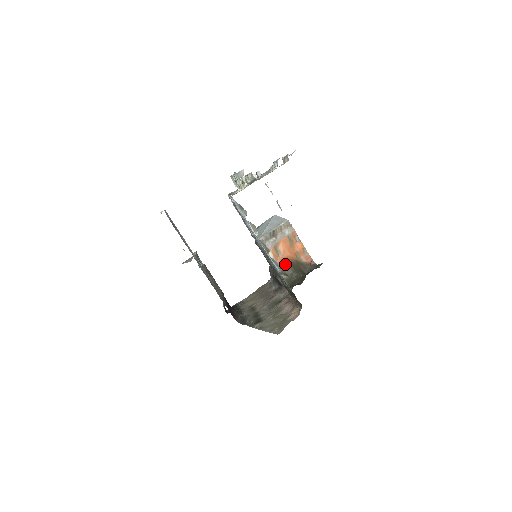
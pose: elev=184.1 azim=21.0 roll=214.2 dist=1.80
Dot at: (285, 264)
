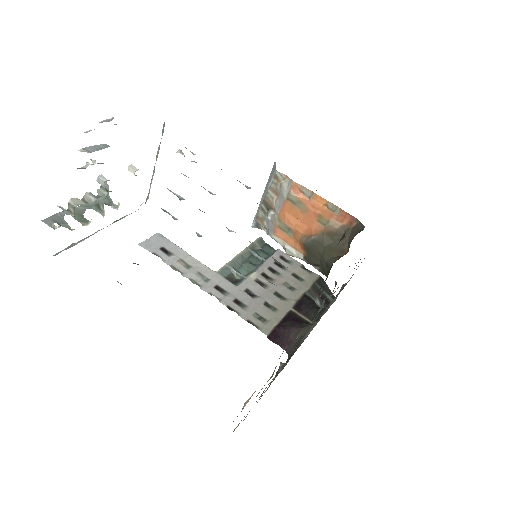
Dot at: (306, 248)
